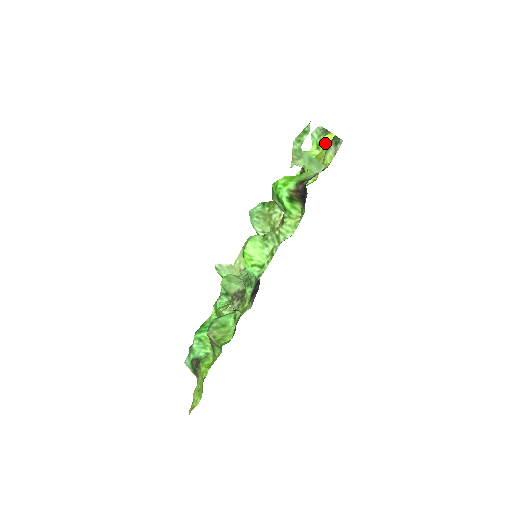
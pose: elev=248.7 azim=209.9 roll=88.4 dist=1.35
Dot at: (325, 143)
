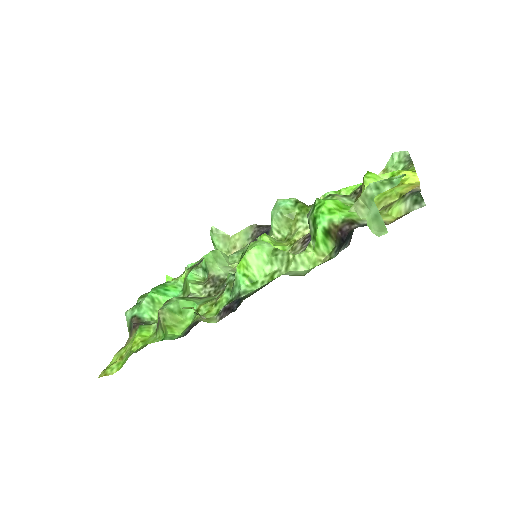
Dot at: (402, 180)
